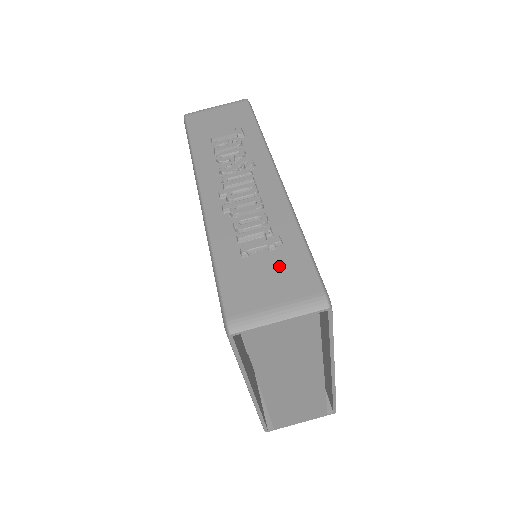
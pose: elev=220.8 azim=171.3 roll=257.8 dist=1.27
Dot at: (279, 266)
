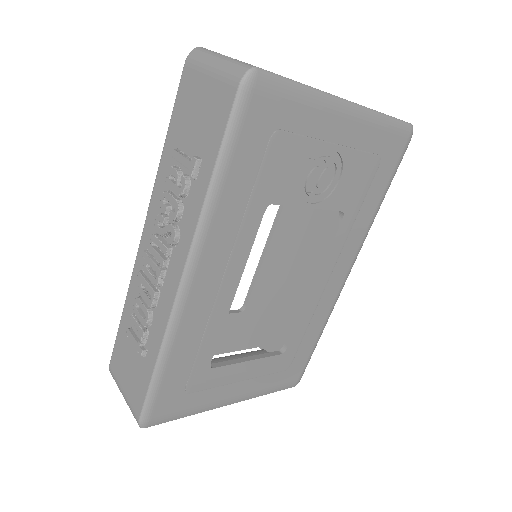
Dot at: (136, 369)
